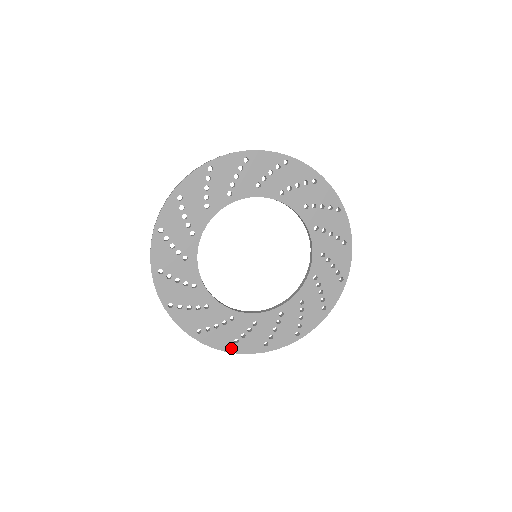
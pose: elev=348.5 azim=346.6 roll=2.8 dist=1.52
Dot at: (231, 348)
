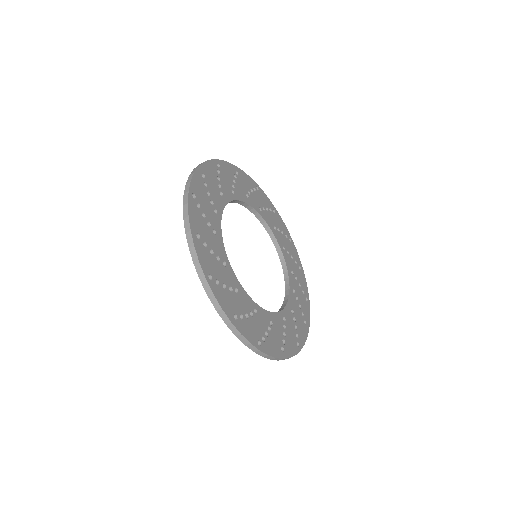
Dot at: (211, 281)
